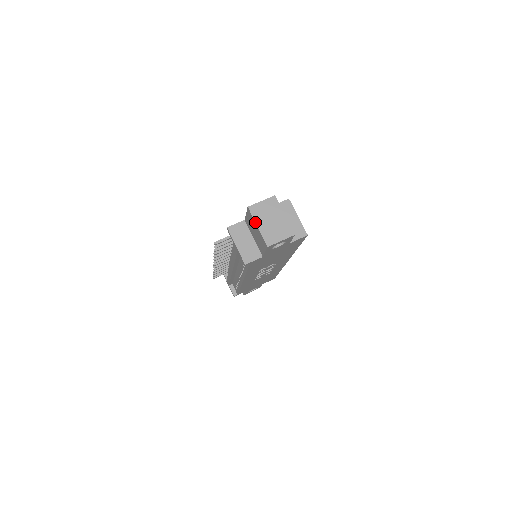
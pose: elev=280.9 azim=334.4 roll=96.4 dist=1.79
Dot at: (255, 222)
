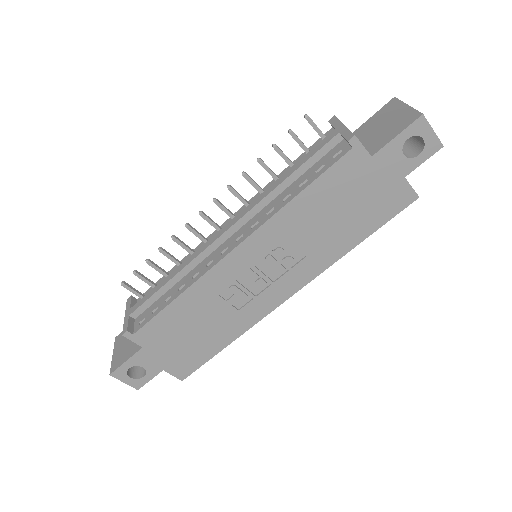
Dot at: occluded
